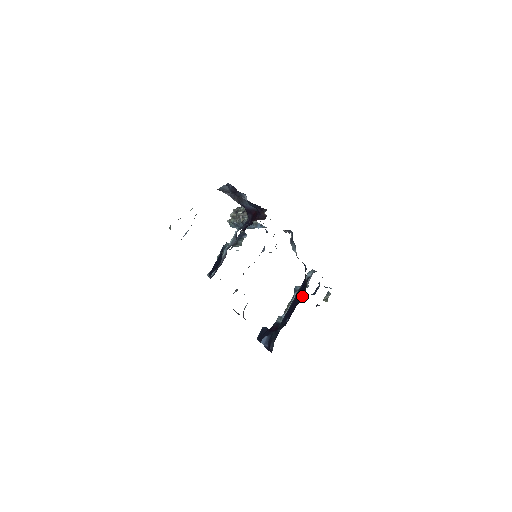
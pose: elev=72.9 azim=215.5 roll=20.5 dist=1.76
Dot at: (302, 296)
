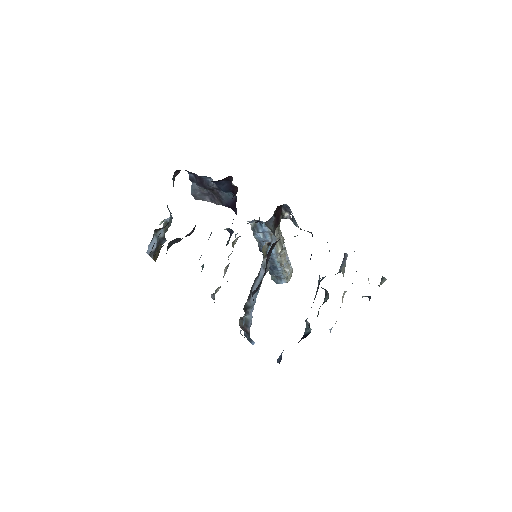
Dot at: occluded
